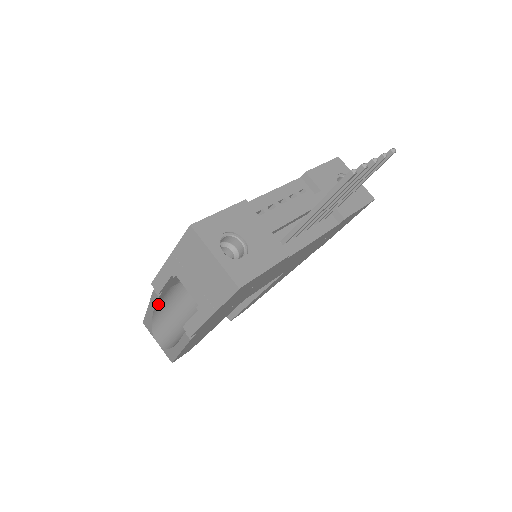
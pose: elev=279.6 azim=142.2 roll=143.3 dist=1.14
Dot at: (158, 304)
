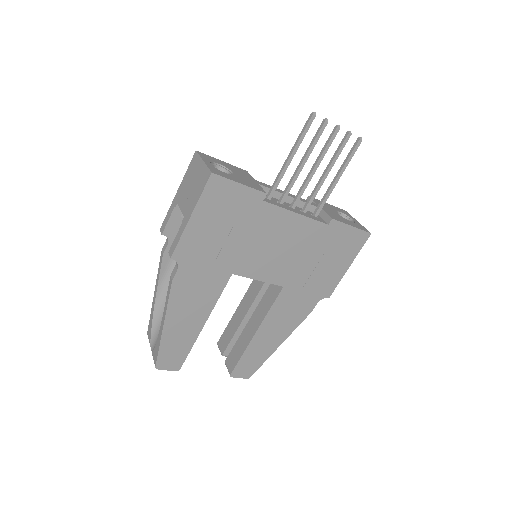
Dot at: (162, 277)
